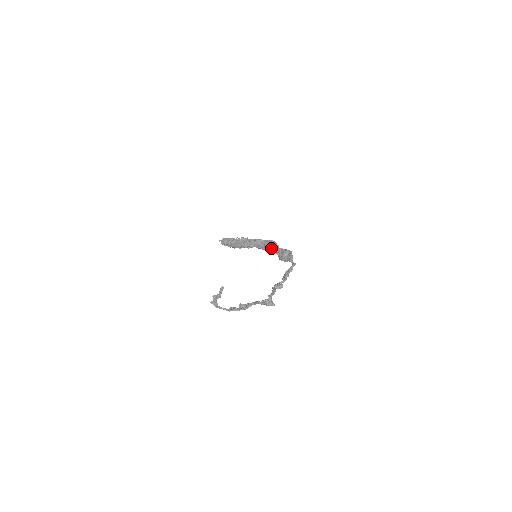
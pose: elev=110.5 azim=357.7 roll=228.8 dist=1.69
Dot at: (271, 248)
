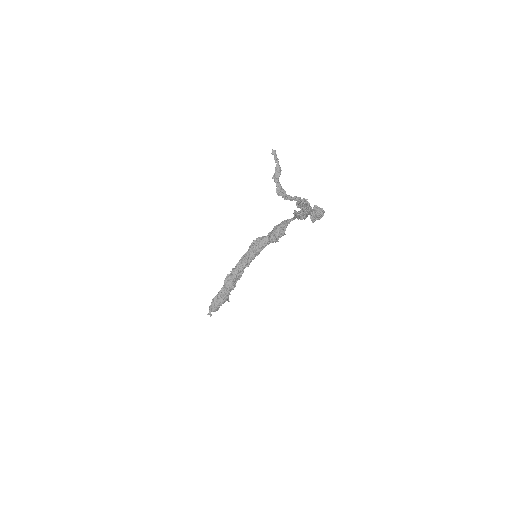
Dot at: (260, 244)
